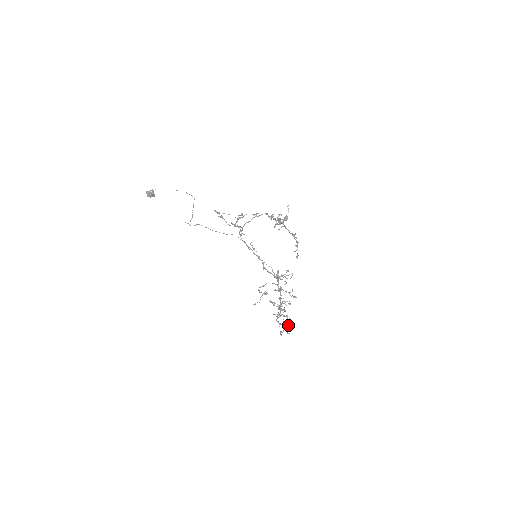
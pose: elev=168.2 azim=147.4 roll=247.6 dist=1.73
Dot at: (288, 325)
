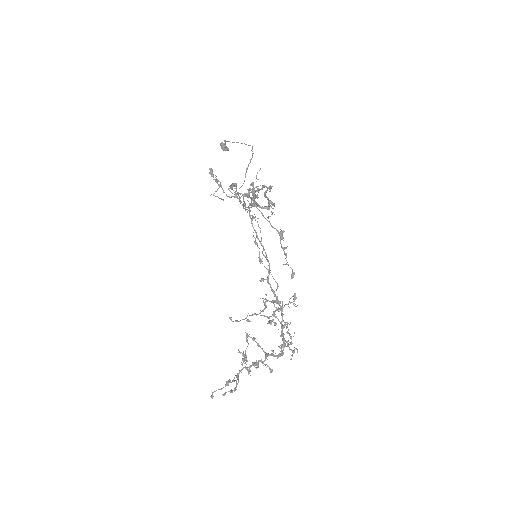
Dot at: (225, 384)
